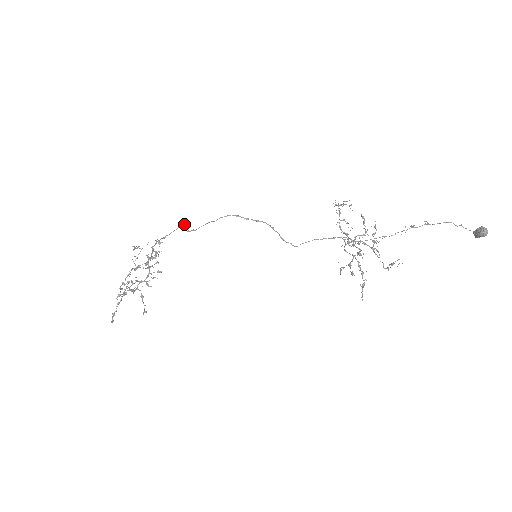
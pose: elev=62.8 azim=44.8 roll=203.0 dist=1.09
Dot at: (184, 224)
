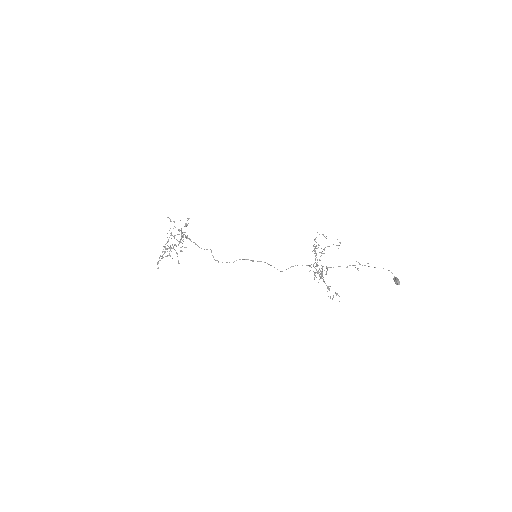
Dot at: (211, 251)
